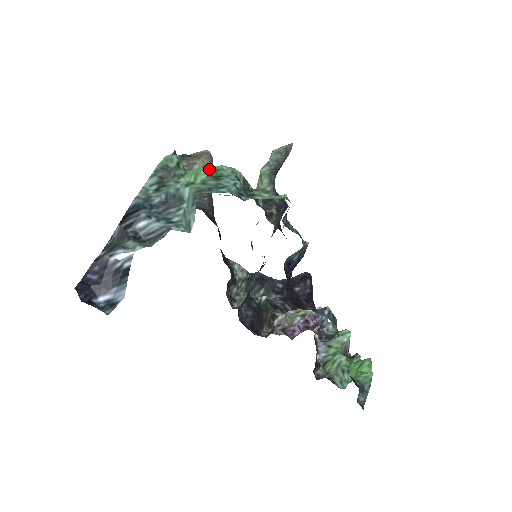
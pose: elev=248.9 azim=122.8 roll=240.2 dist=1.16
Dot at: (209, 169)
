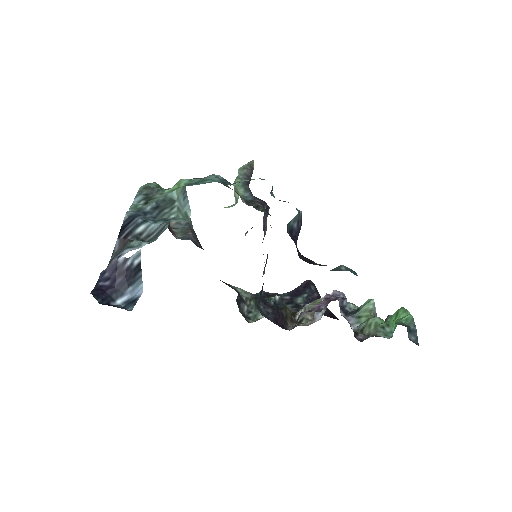
Dot at: occluded
